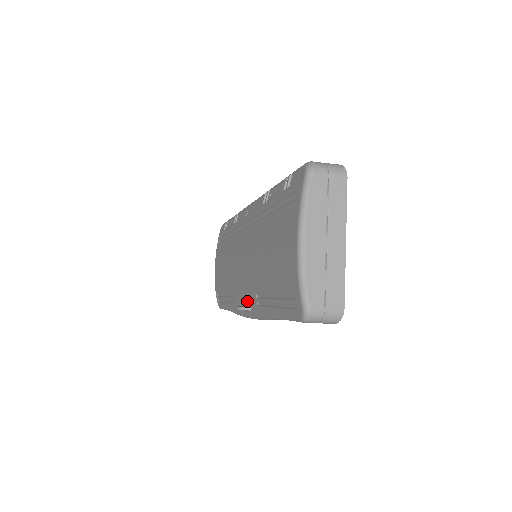
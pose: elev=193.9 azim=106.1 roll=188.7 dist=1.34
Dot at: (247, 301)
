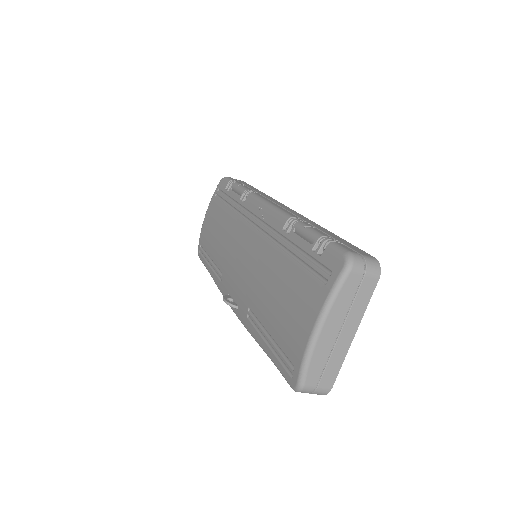
Dot at: (236, 298)
